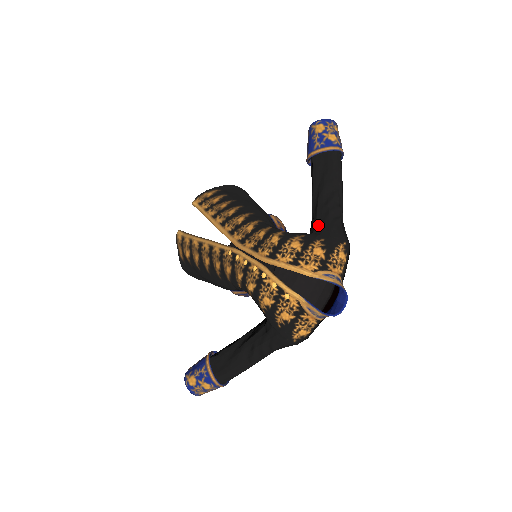
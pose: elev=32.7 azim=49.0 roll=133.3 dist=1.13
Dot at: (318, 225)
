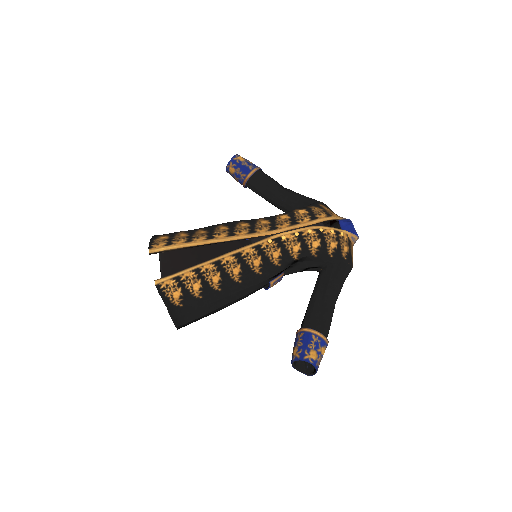
Dot at: (305, 201)
